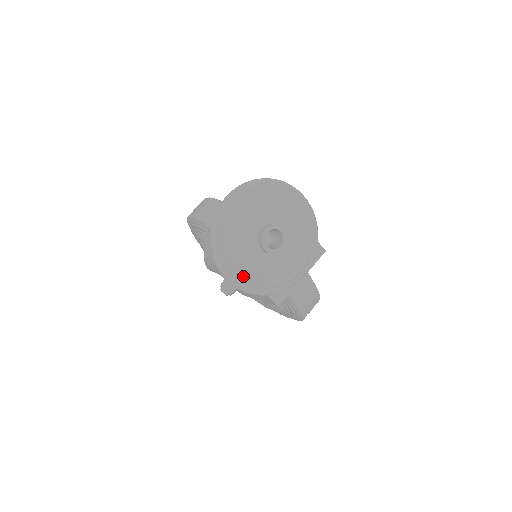
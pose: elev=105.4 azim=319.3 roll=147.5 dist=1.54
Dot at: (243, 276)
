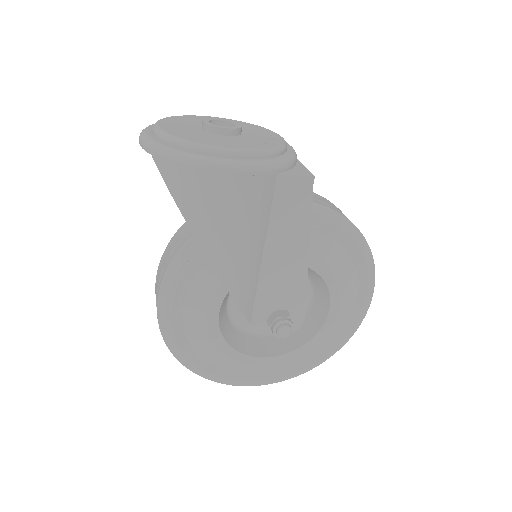
Dot at: (239, 149)
